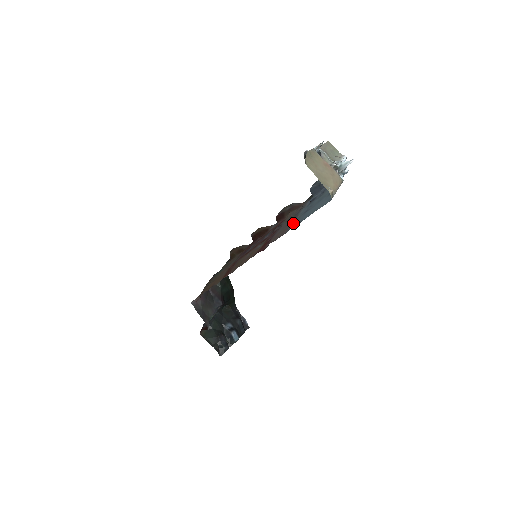
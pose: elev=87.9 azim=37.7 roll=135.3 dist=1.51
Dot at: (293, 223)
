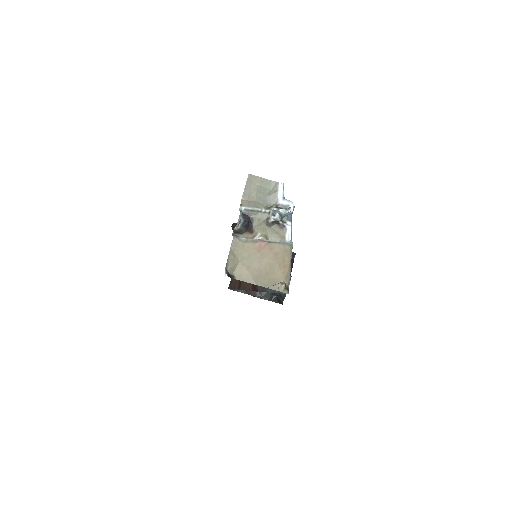
Dot at: occluded
